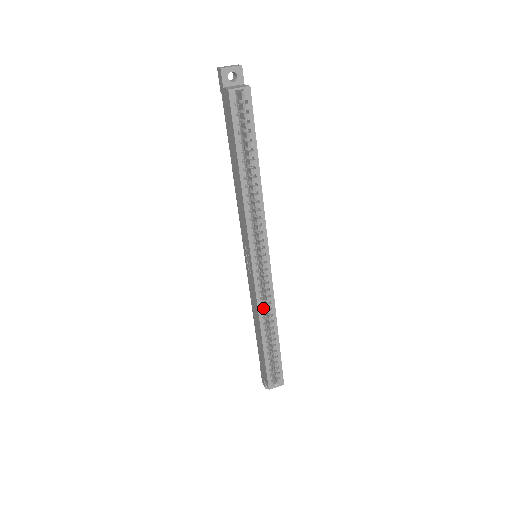
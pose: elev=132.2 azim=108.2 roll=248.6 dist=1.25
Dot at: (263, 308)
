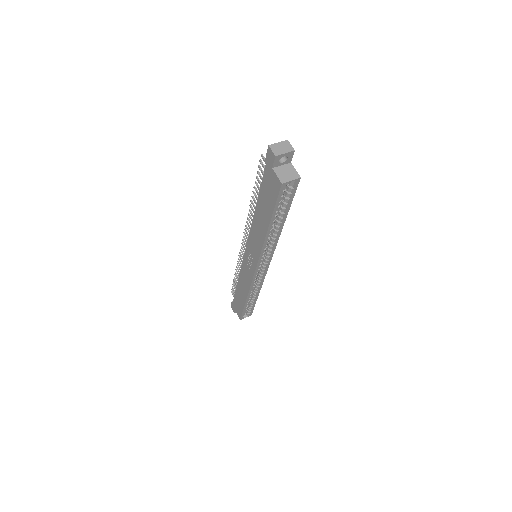
Dot at: (253, 287)
